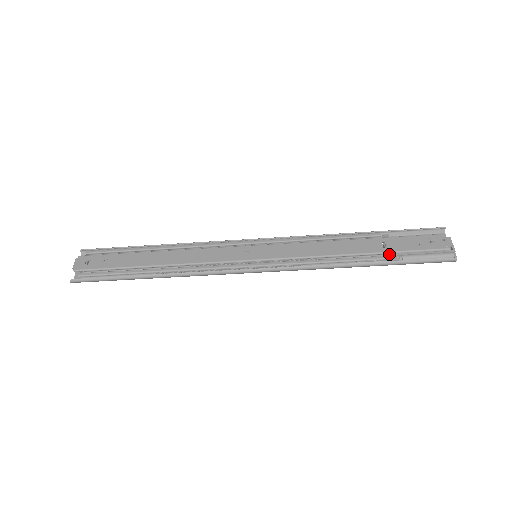
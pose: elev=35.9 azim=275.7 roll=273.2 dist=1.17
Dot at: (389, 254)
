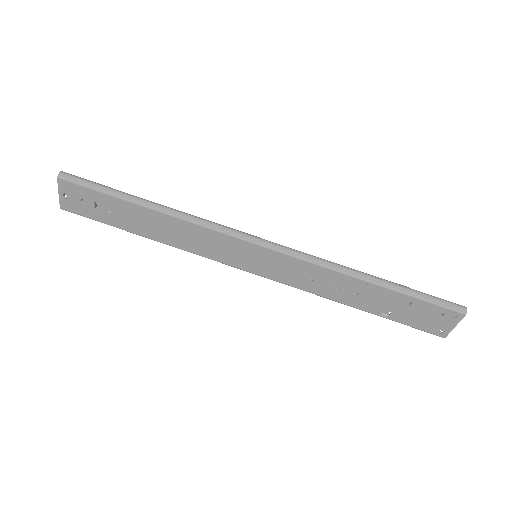
Dot at: occluded
